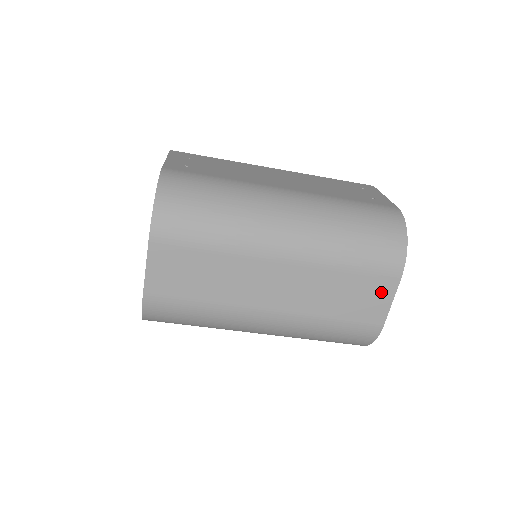
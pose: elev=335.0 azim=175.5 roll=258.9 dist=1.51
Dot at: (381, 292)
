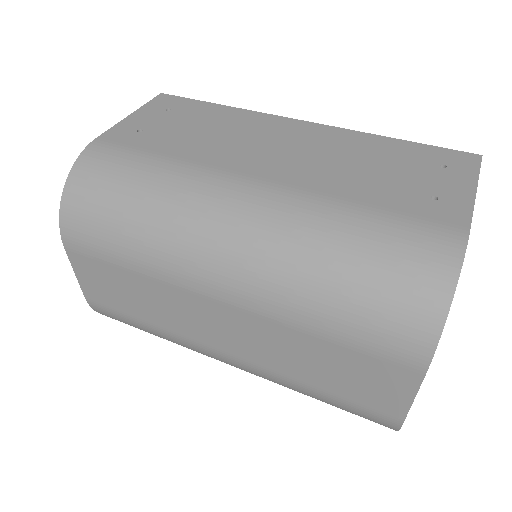
Dot at: (390, 380)
